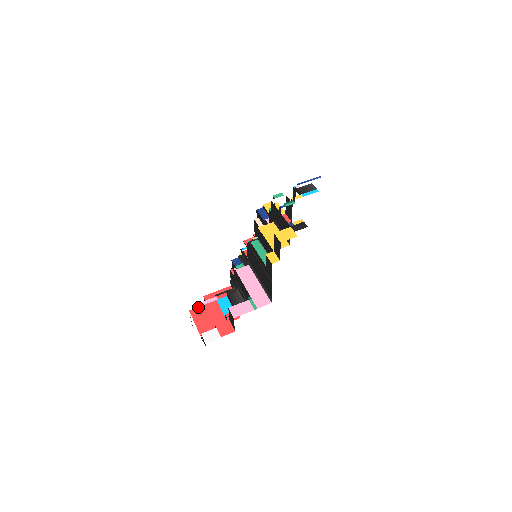
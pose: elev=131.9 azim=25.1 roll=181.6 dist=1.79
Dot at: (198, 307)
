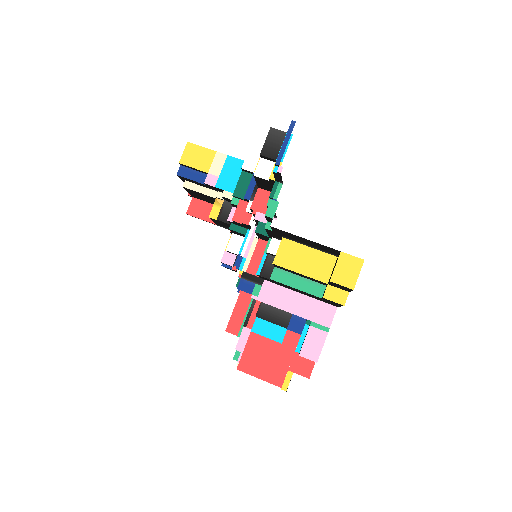
Dot at: (241, 357)
